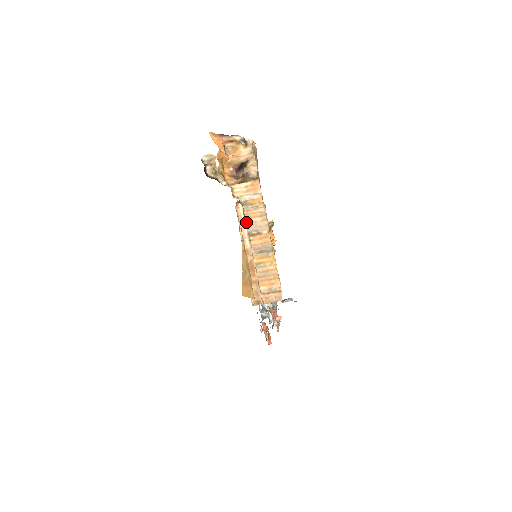
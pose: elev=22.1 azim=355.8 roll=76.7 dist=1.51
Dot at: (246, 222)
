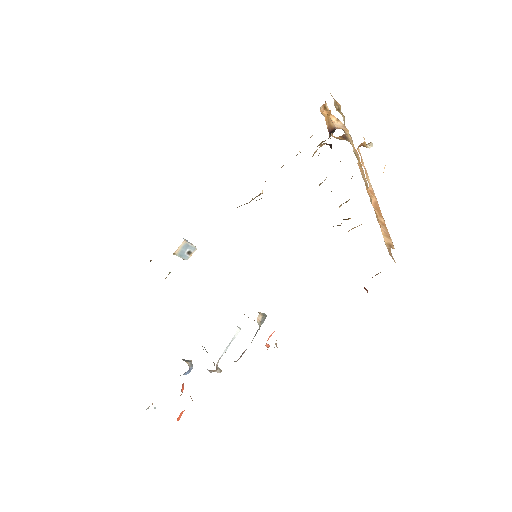
Dot at: occluded
